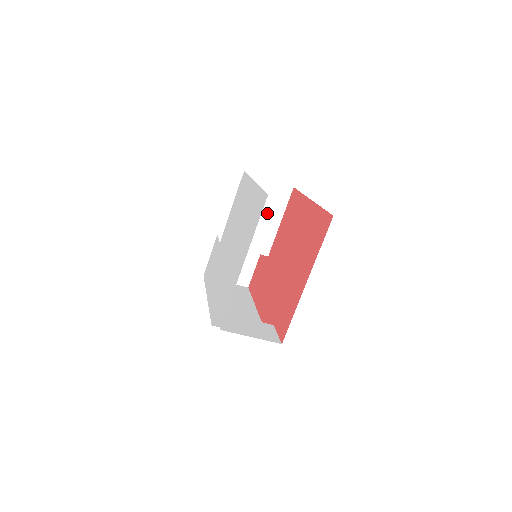
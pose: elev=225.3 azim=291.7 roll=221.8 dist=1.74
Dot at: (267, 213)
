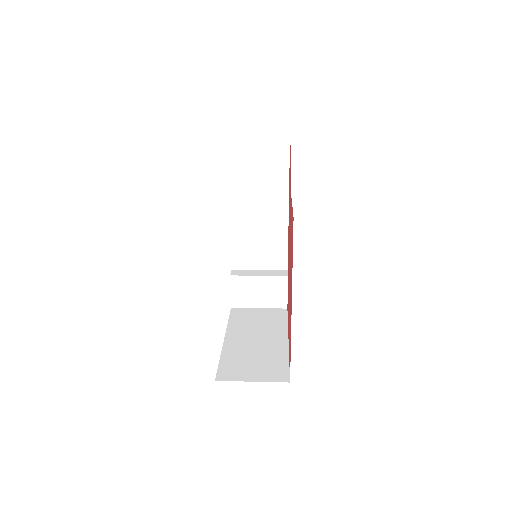
Dot at: occluded
